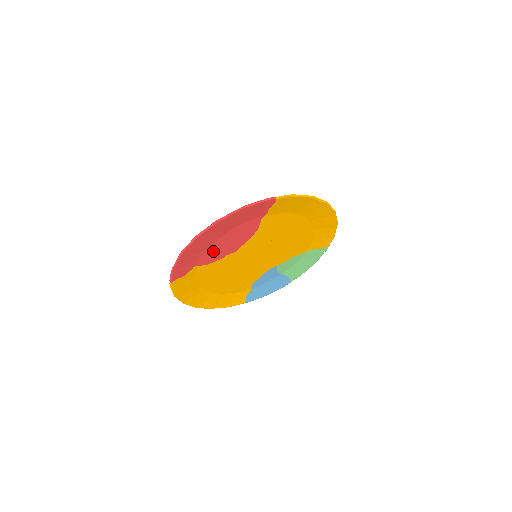
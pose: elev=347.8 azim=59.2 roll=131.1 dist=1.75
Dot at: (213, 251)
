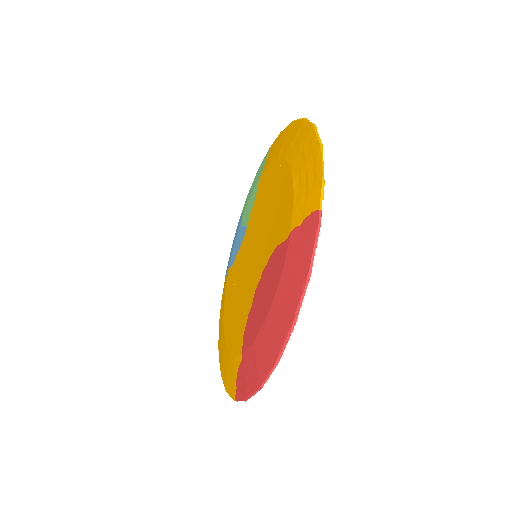
Dot at: occluded
